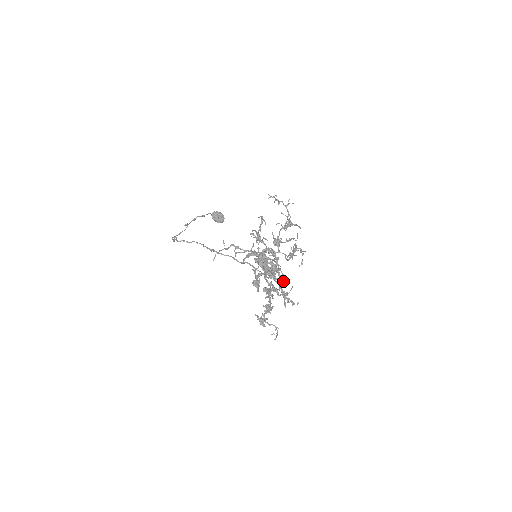
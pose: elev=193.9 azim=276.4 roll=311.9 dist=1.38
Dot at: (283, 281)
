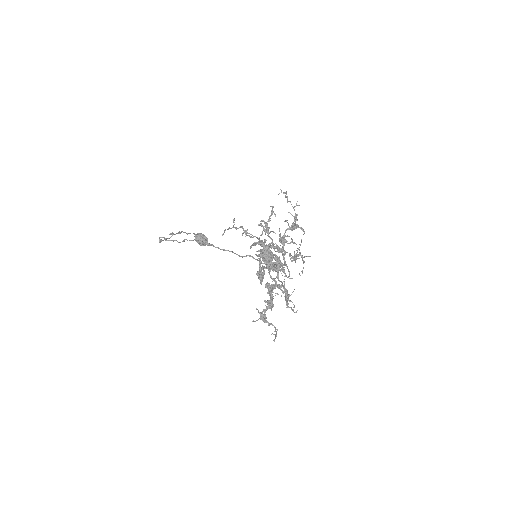
Dot at: (289, 276)
